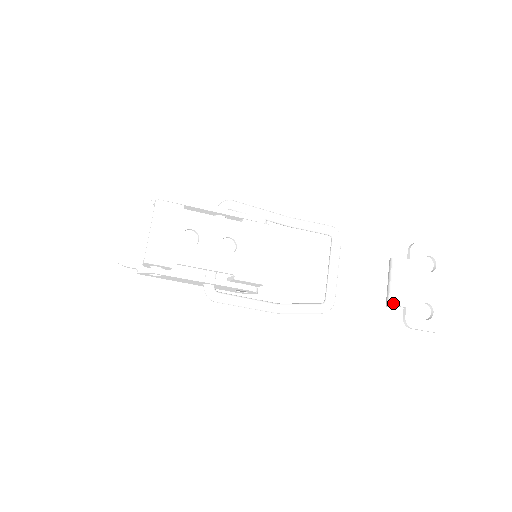
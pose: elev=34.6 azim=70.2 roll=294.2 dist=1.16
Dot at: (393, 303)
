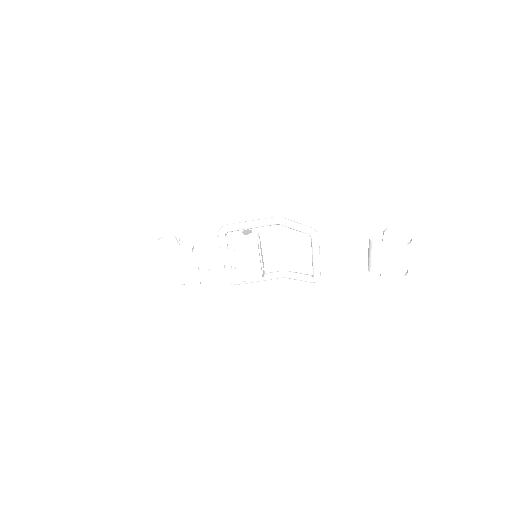
Dot at: (370, 271)
